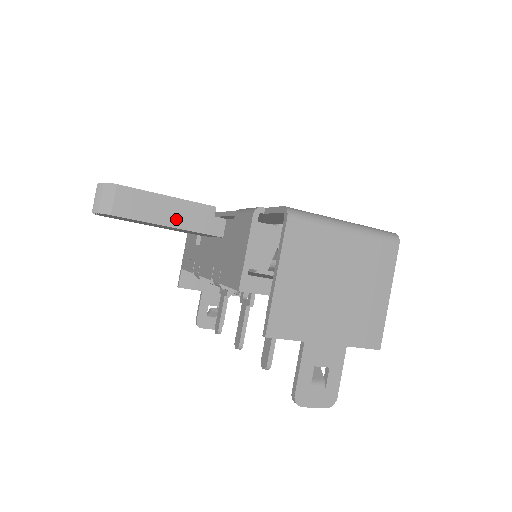
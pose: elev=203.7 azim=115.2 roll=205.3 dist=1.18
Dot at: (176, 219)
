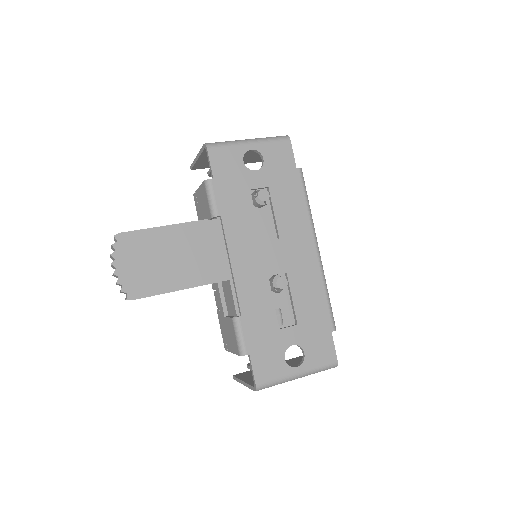
Dot at: occluded
